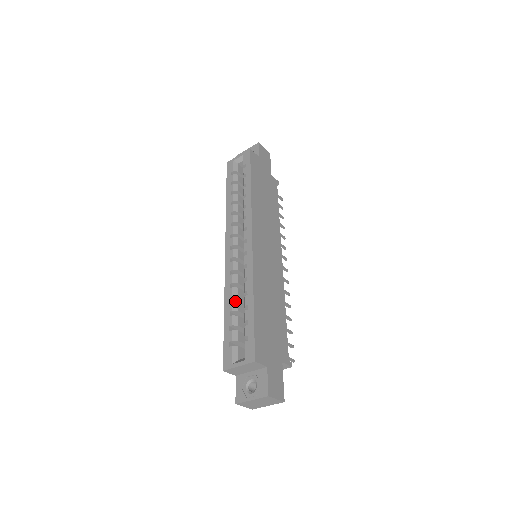
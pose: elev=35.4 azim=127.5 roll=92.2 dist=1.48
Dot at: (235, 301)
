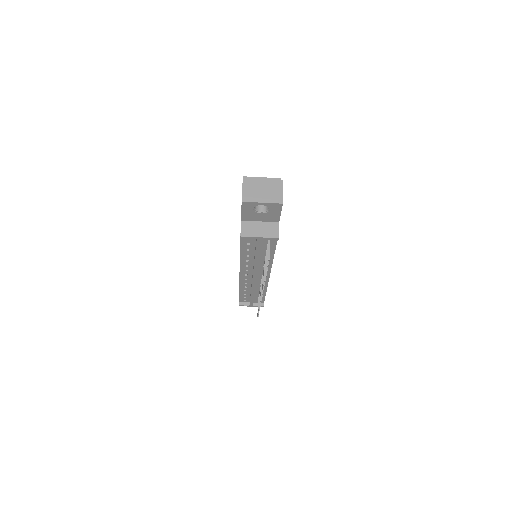
Dot at: occluded
